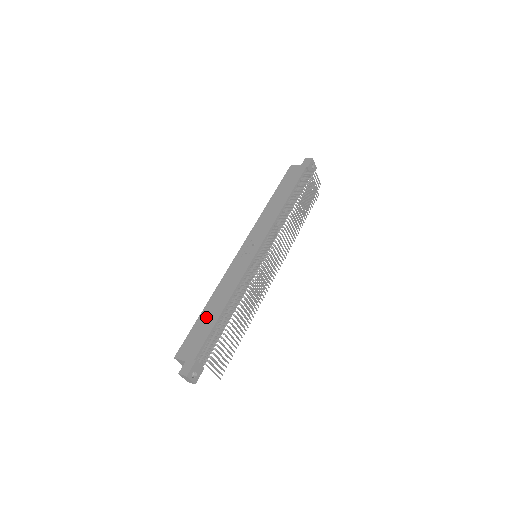
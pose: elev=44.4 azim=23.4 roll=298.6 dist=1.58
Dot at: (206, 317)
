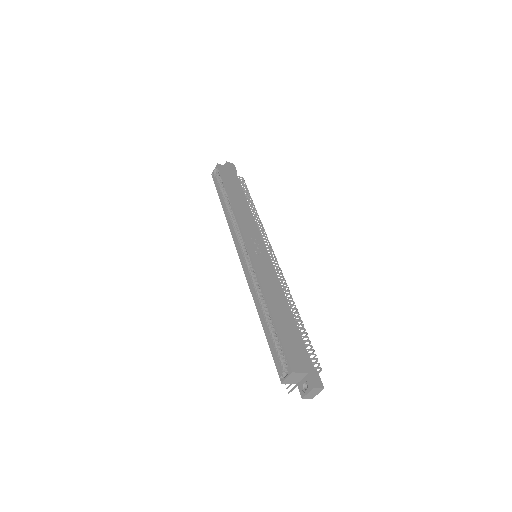
Dot at: (283, 321)
